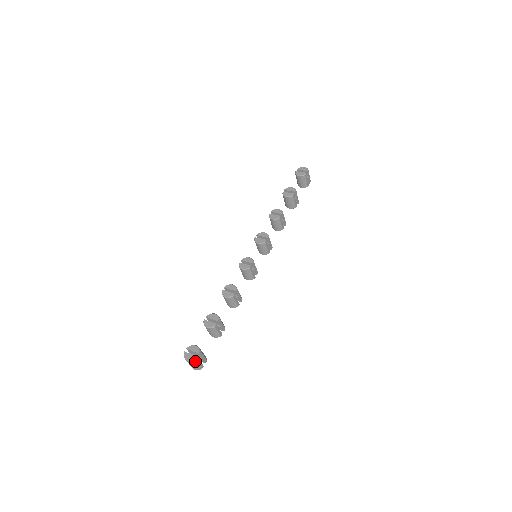
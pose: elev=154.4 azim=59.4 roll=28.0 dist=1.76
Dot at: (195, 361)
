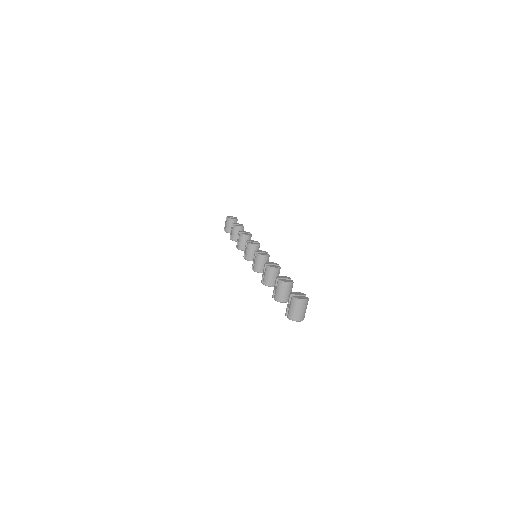
Dot at: (307, 302)
